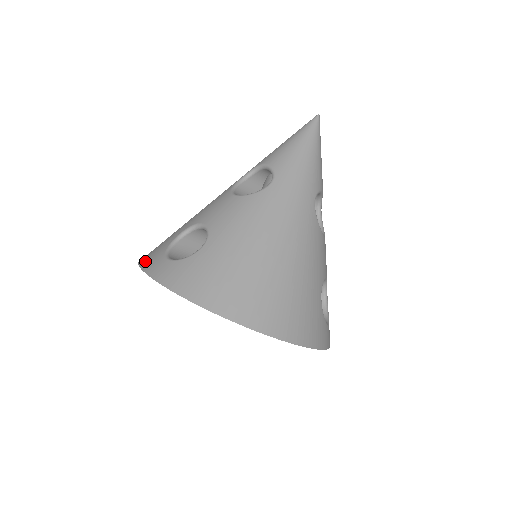
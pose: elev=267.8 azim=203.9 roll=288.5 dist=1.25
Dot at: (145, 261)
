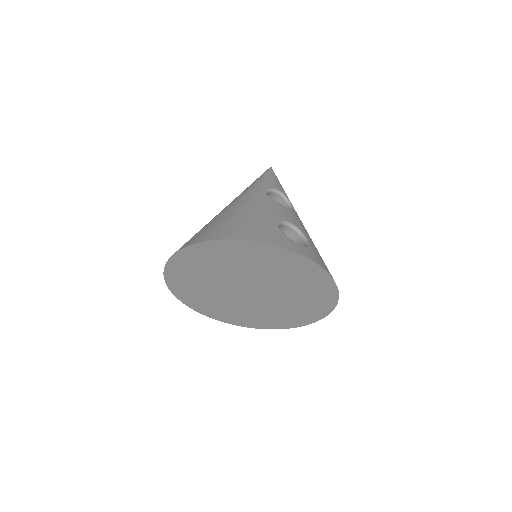
Dot at: occluded
